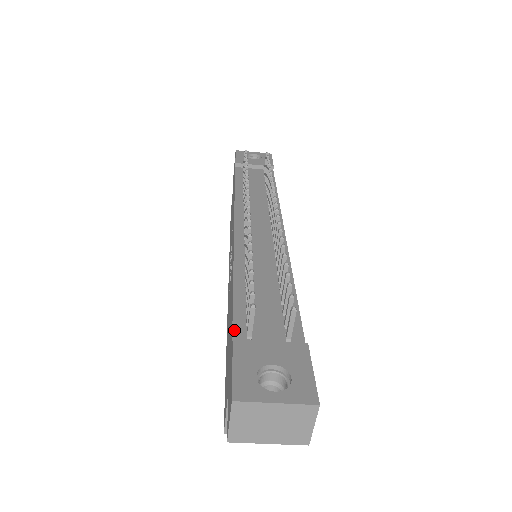
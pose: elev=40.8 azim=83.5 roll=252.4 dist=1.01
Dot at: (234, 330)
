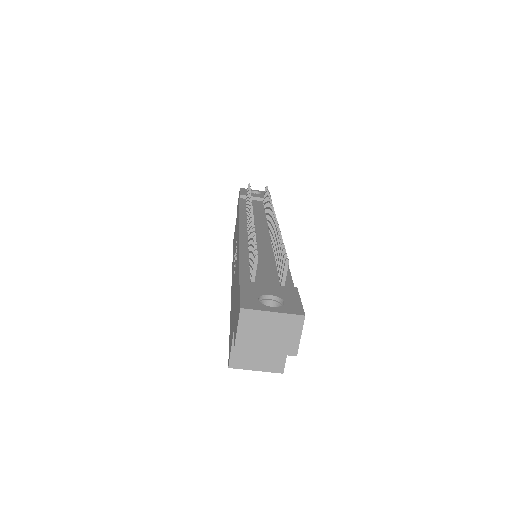
Dot at: (241, 280)
